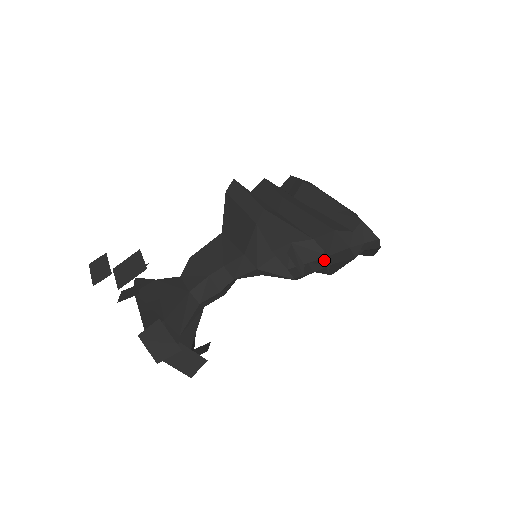
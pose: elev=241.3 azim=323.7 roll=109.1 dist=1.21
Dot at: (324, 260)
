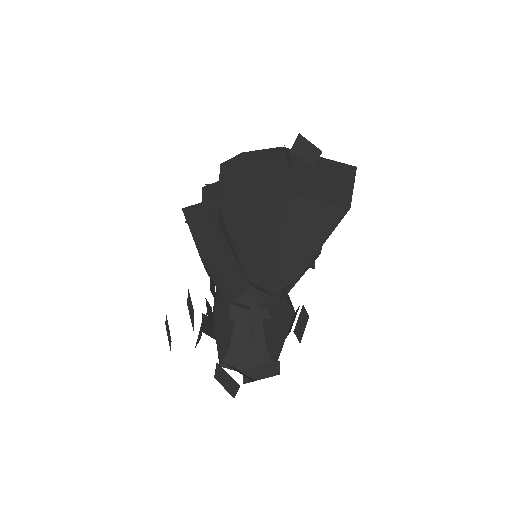
Dot at: (256, 316)
